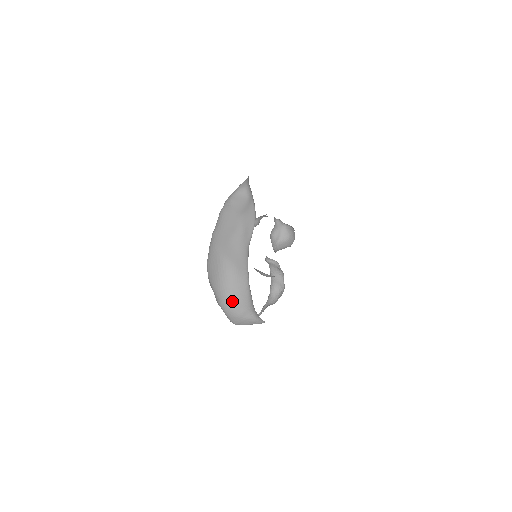
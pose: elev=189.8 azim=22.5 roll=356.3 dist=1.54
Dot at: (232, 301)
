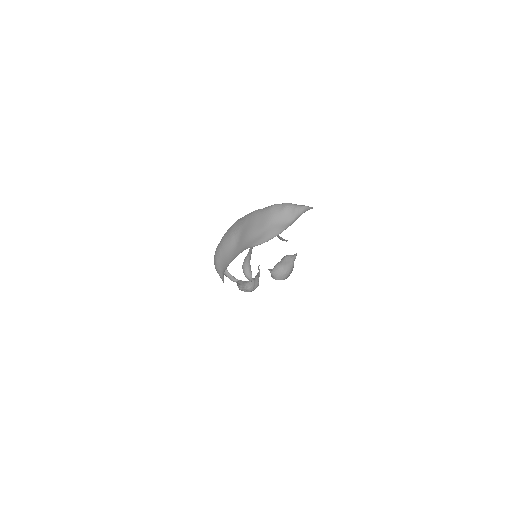
Dot at: (219, 258)
